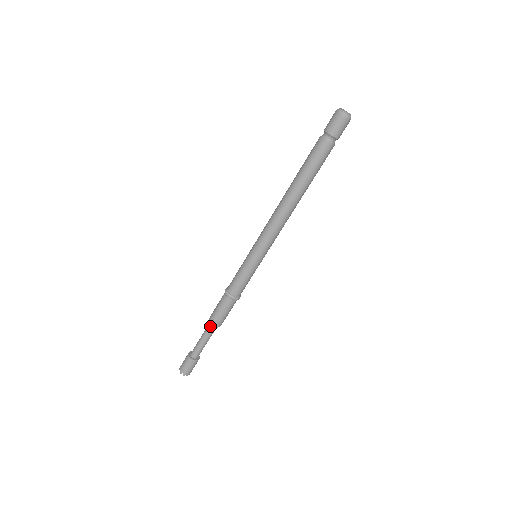
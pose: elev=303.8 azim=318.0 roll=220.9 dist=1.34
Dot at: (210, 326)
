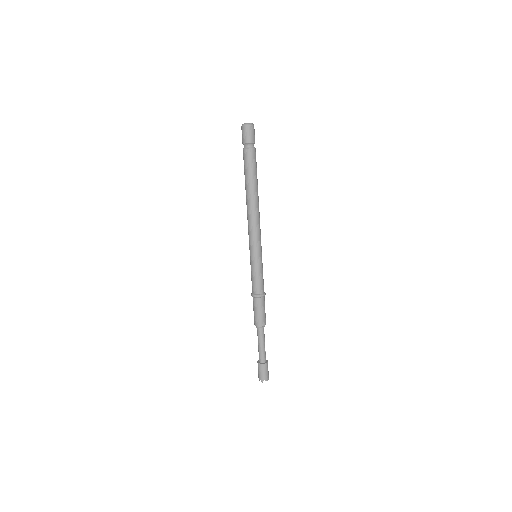
Dot at: (259, 329)
